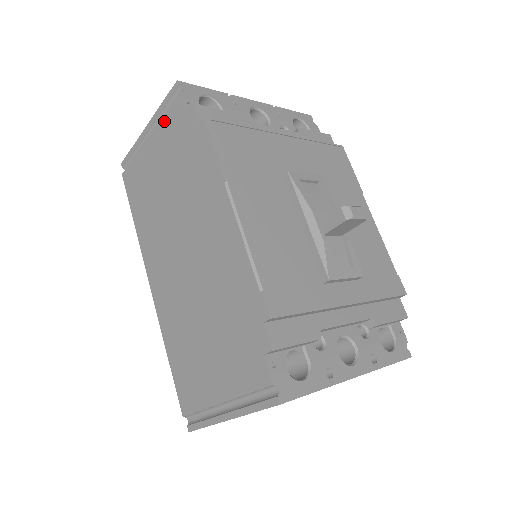
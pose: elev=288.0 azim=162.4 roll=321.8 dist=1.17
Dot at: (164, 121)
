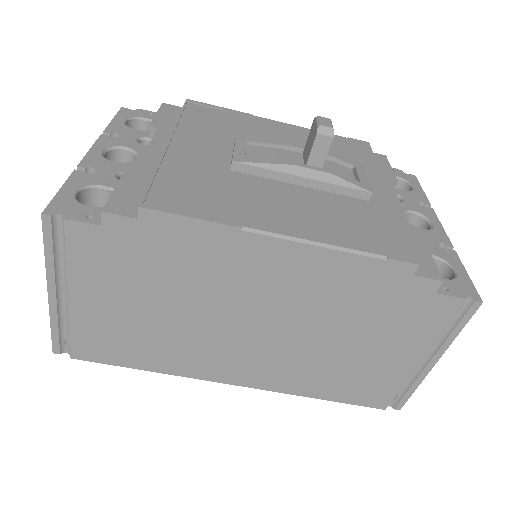
Dot at: (75, 264)
